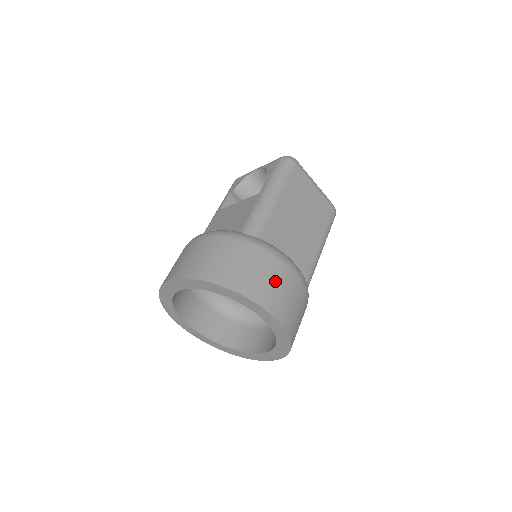
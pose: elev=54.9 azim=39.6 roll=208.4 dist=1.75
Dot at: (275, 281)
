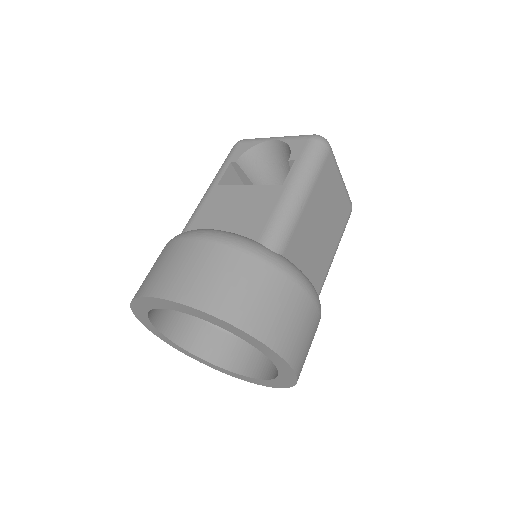
Dot at: (298, 320)
